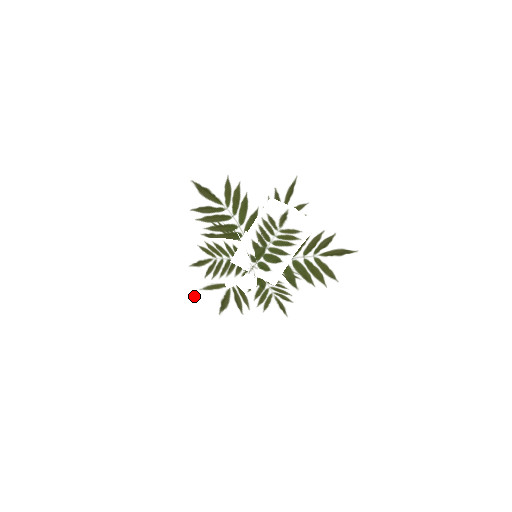
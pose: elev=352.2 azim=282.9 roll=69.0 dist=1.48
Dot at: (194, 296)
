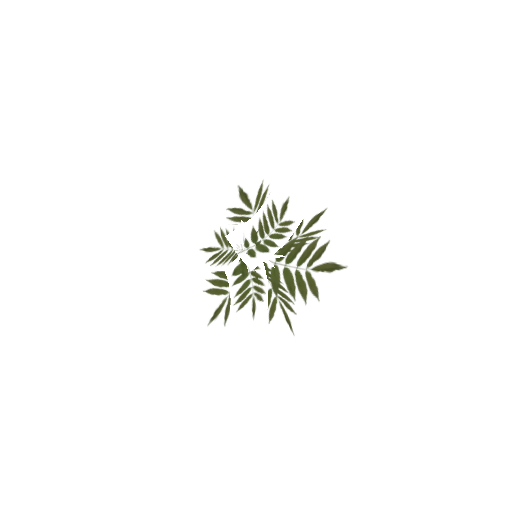
Dot at: (197, 298)
